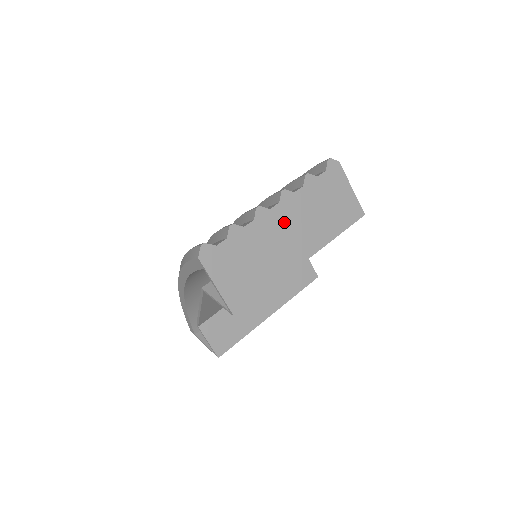
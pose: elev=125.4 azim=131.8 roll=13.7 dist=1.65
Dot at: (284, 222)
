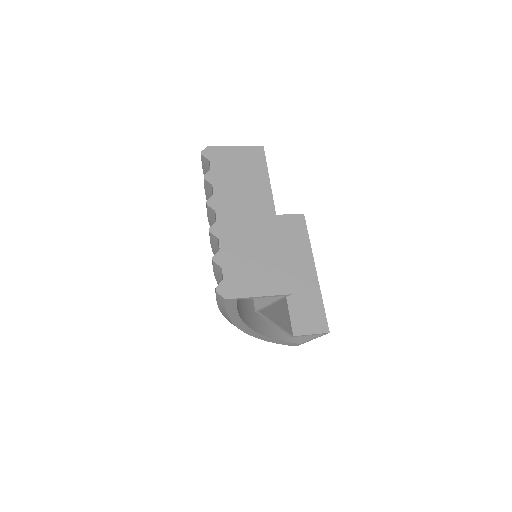
Dot at: (233, 215)
